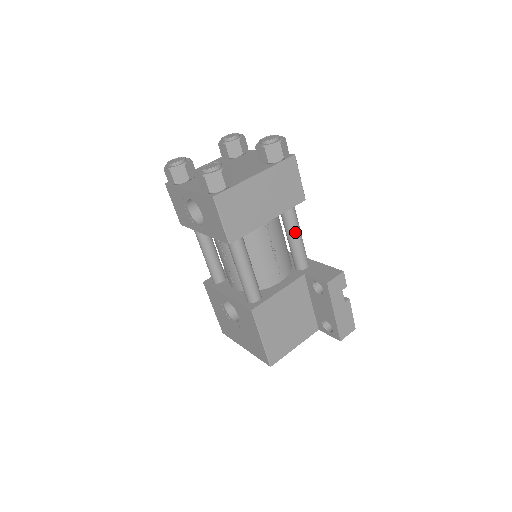
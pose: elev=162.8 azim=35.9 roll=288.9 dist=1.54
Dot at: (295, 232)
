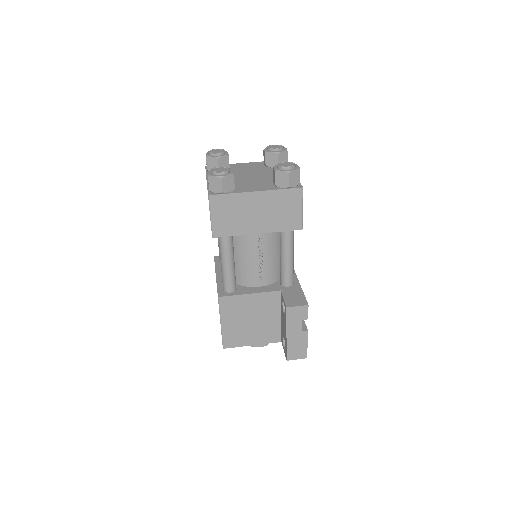
Dot at: (286, 252)
